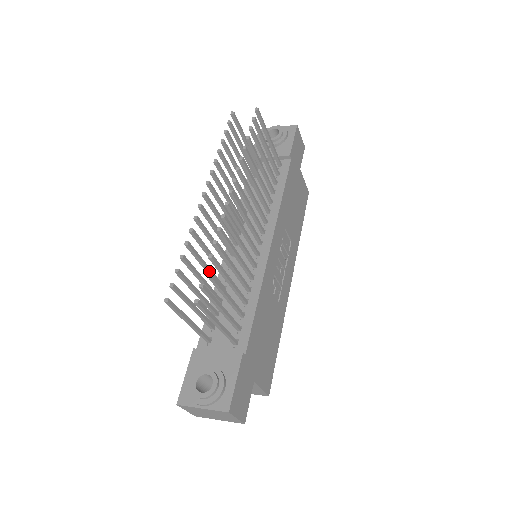
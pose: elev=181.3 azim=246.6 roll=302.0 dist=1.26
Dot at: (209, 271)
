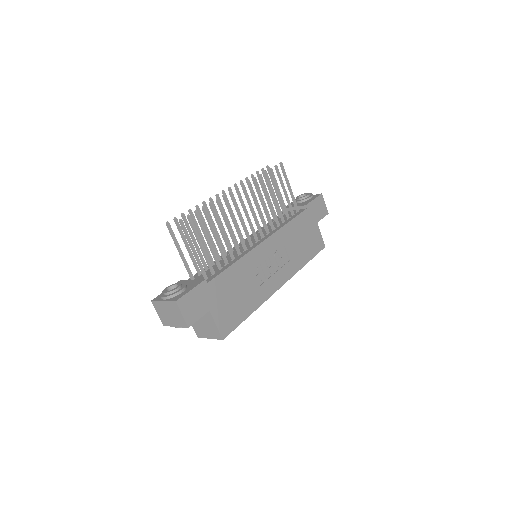
Dot at: (198, 213)
